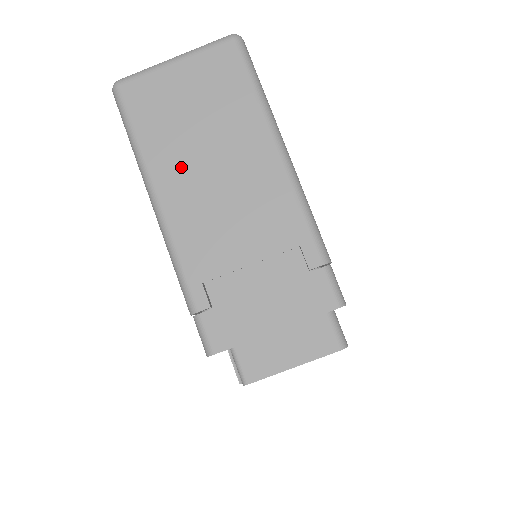
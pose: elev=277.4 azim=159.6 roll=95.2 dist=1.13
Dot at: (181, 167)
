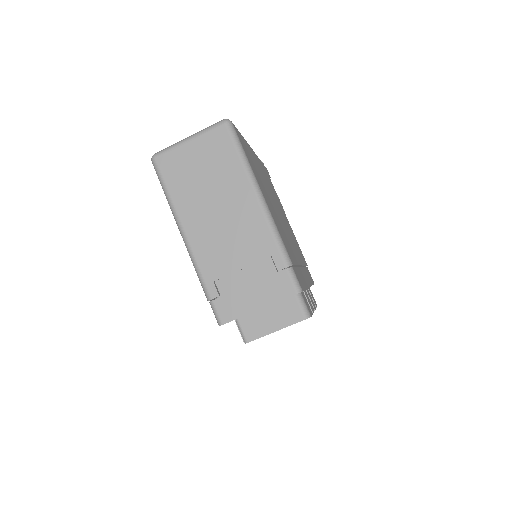
Dot at: (197, 209)
